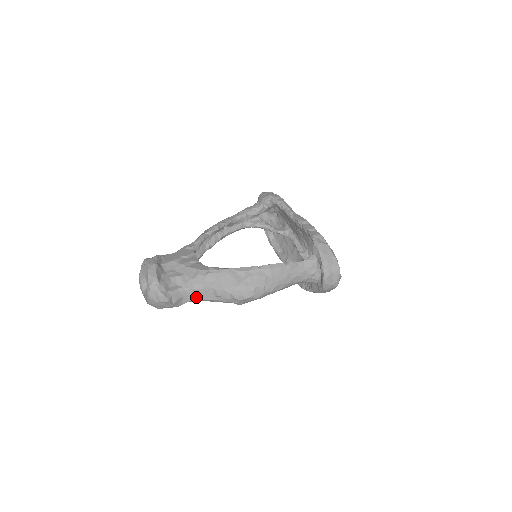
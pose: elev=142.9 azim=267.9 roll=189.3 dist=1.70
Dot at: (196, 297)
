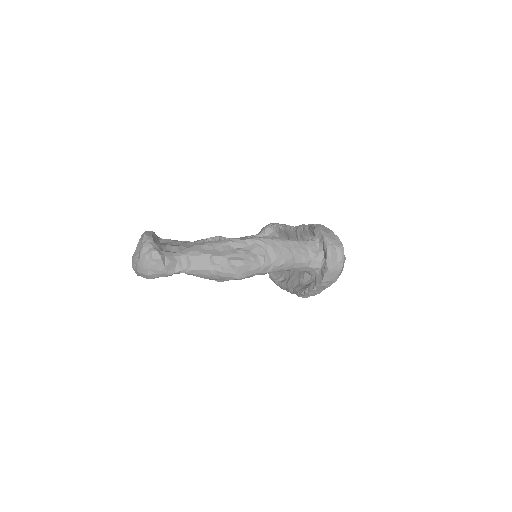
Dot at: (191, 266)
